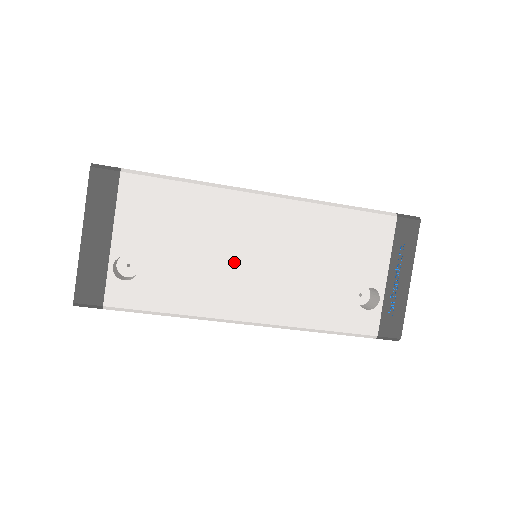
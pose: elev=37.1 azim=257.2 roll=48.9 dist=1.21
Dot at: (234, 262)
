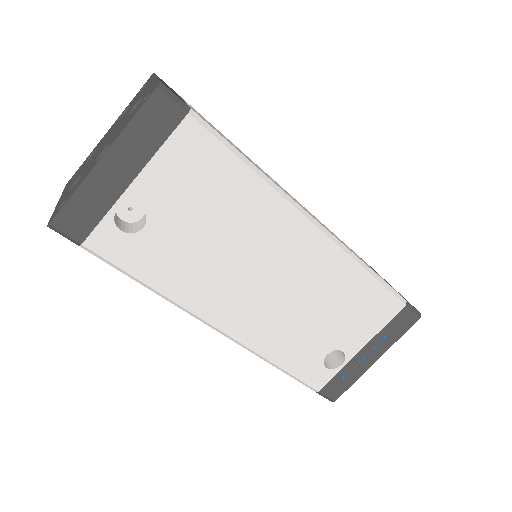
Dot at: (243, 270)
